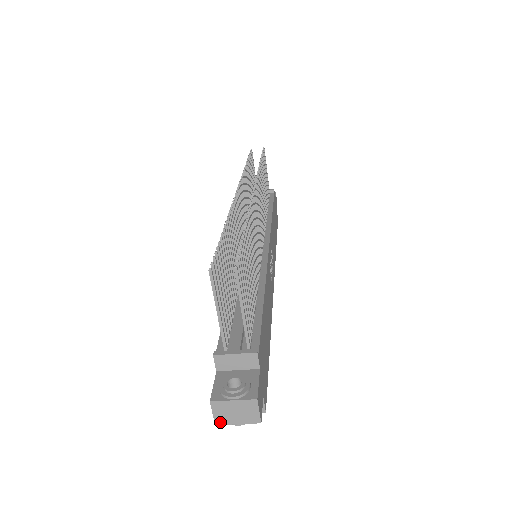
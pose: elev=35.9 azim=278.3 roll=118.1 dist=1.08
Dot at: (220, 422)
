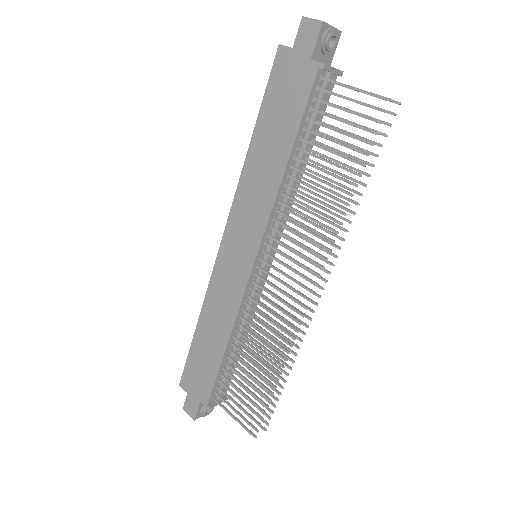
Dot at: (186, 409)
